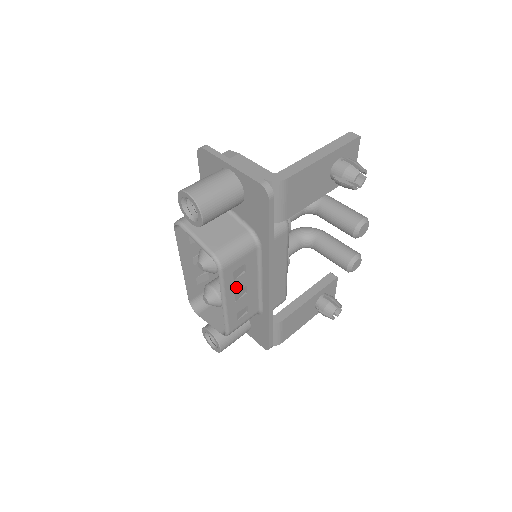
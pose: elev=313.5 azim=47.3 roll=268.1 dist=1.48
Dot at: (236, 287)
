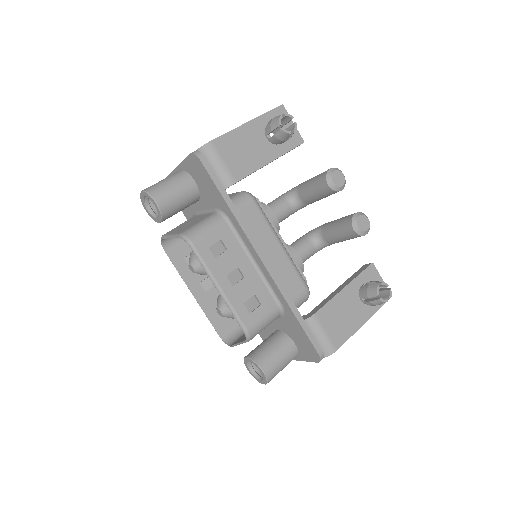
Dot at: (224, 268)
